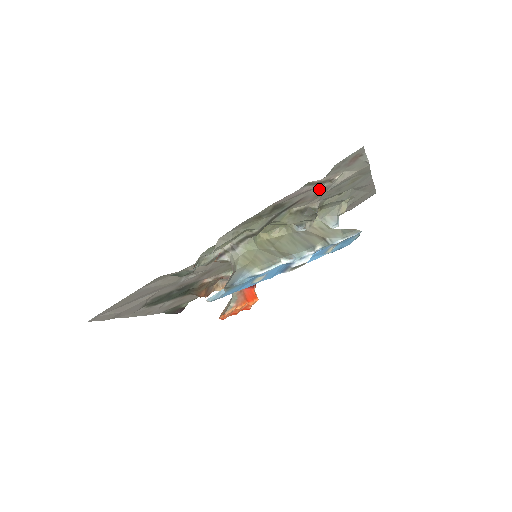
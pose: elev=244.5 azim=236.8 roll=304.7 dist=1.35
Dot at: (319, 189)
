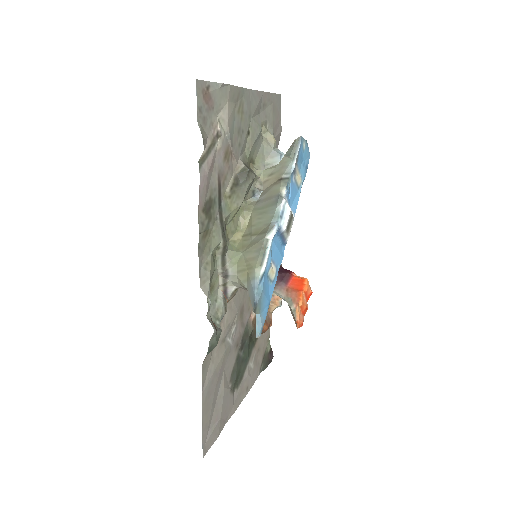
Dot at: (220, 153)
